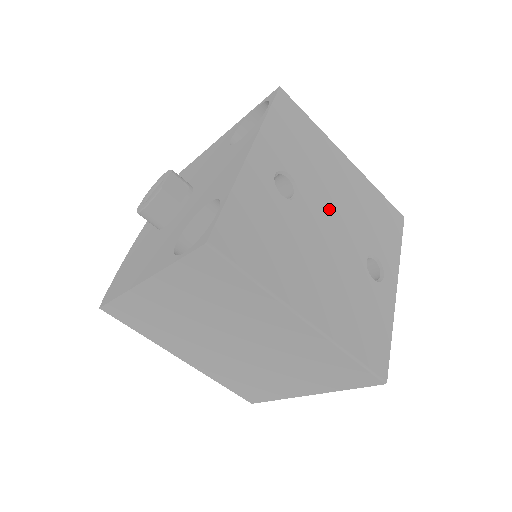
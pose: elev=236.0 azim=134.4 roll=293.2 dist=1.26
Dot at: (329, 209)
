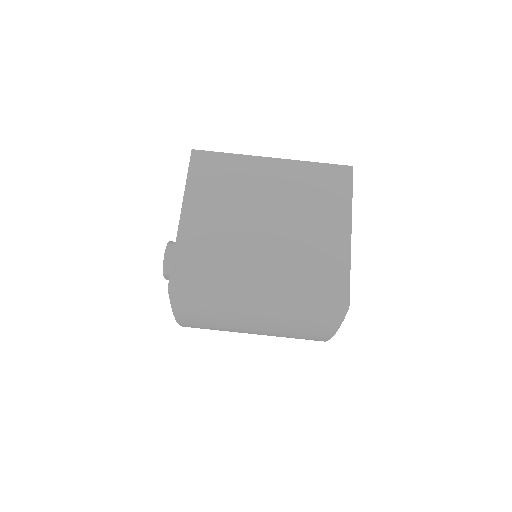
Dot at: occluded
